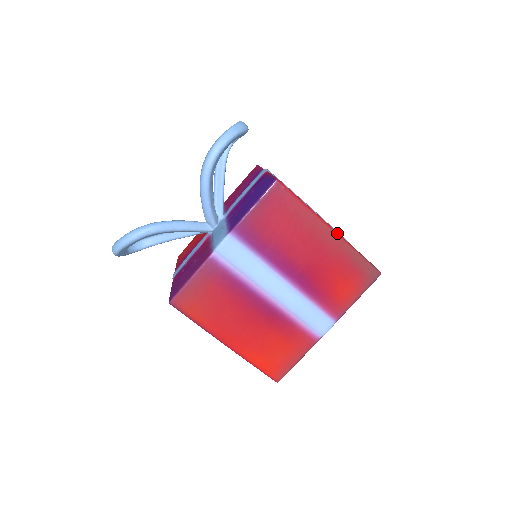
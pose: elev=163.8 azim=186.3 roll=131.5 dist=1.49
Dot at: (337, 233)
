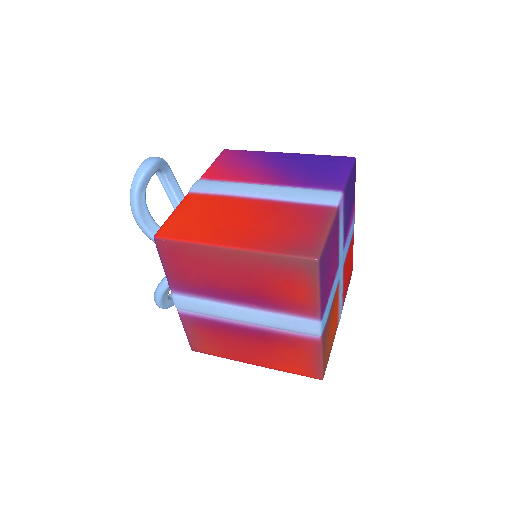
Dot at: (239, 248)
